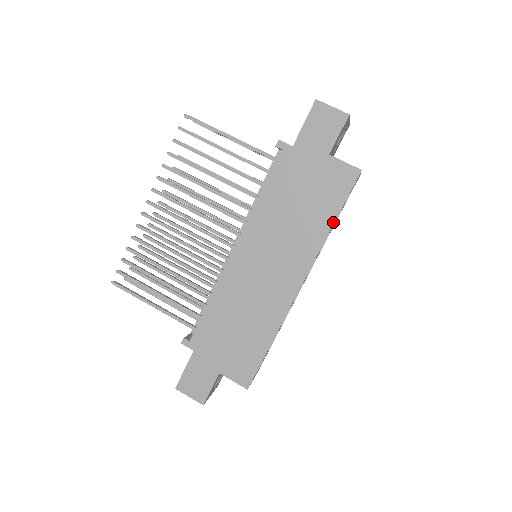
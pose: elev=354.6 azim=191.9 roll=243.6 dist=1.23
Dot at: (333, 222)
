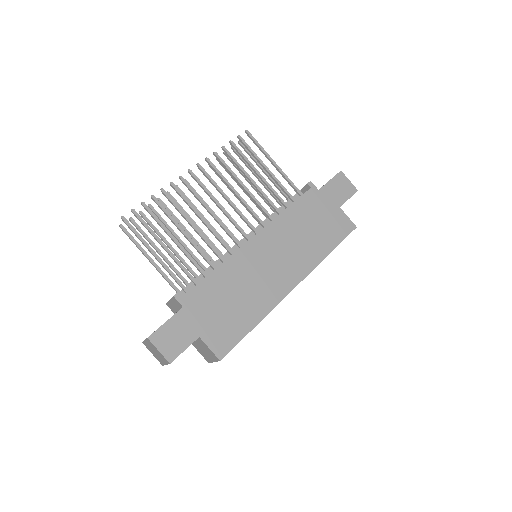
Dot at: (330, 252)
